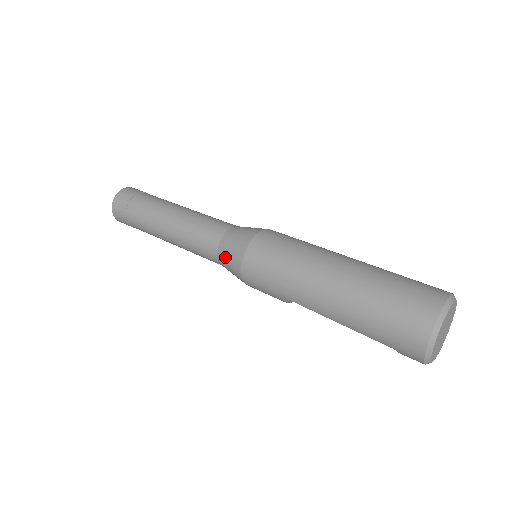
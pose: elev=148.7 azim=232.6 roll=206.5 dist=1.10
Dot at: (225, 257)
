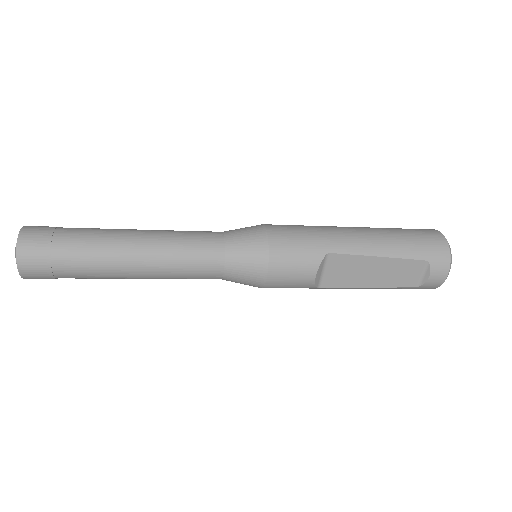
Dot at: (239, 239)
